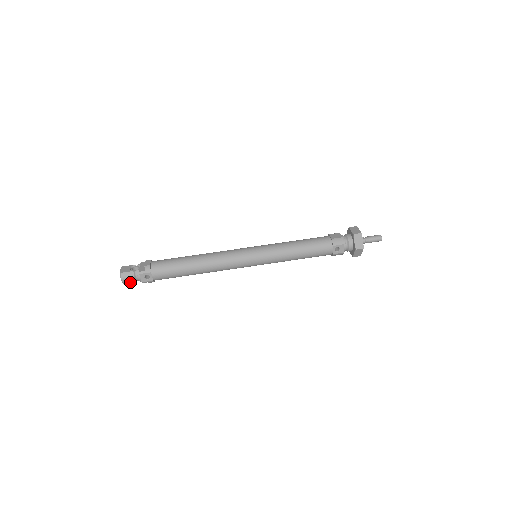
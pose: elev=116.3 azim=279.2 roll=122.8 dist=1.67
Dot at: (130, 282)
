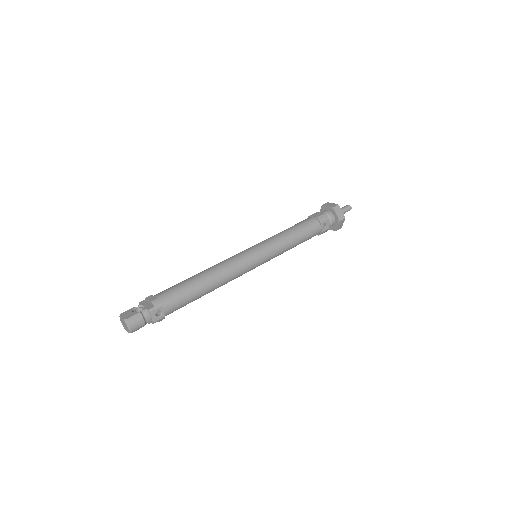
Dot at: (138, 328)
